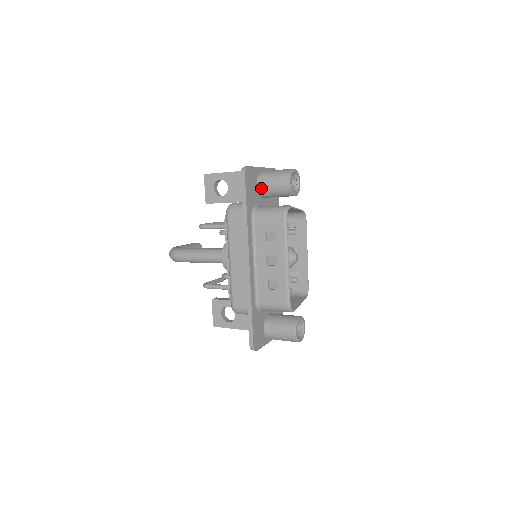
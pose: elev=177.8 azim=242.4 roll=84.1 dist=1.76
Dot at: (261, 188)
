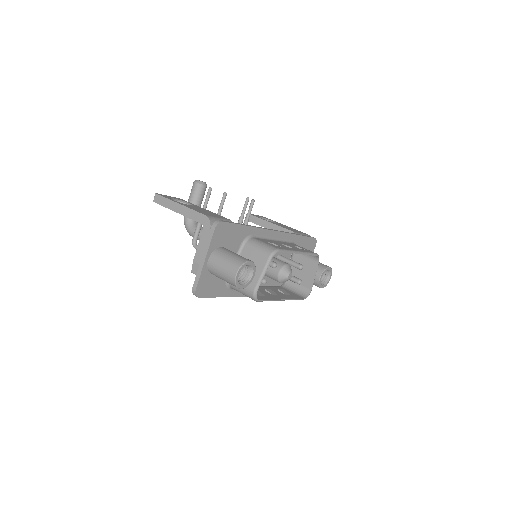
Dot at: occluded
